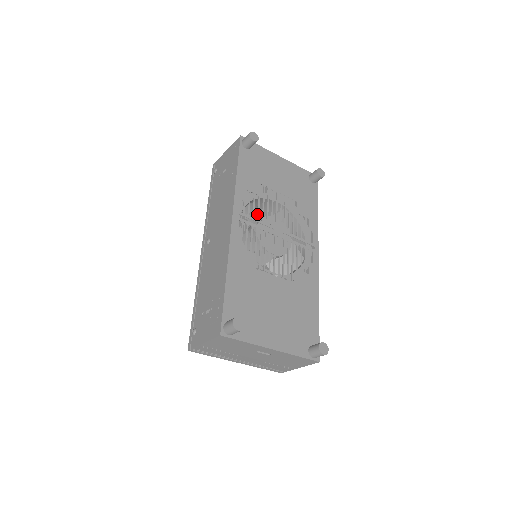
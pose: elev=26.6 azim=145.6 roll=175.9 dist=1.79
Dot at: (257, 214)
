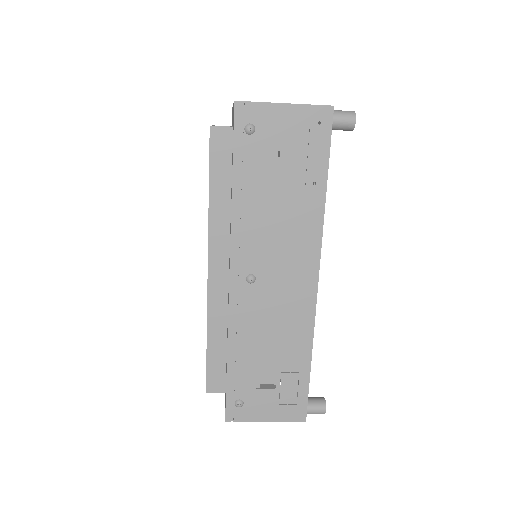
Dot at: occluded
